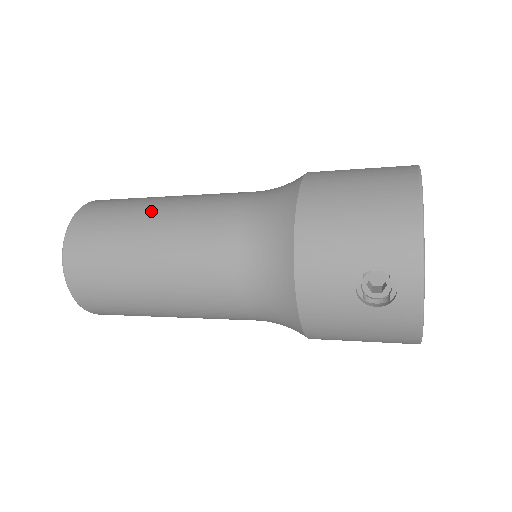
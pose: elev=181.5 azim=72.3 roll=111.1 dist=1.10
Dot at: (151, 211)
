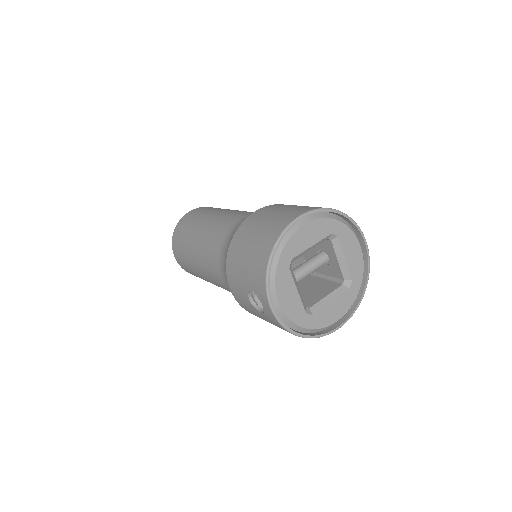
Dot at: (199, 225)
